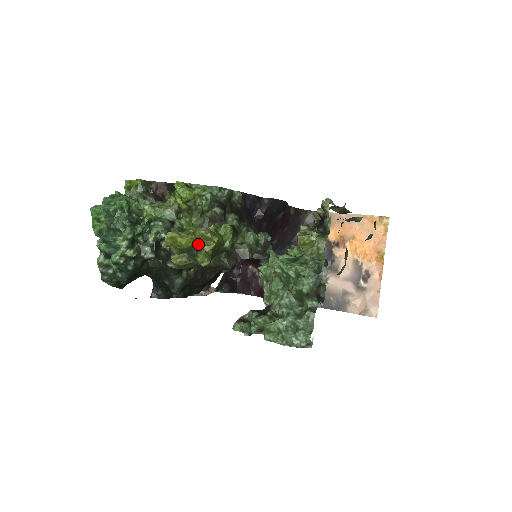
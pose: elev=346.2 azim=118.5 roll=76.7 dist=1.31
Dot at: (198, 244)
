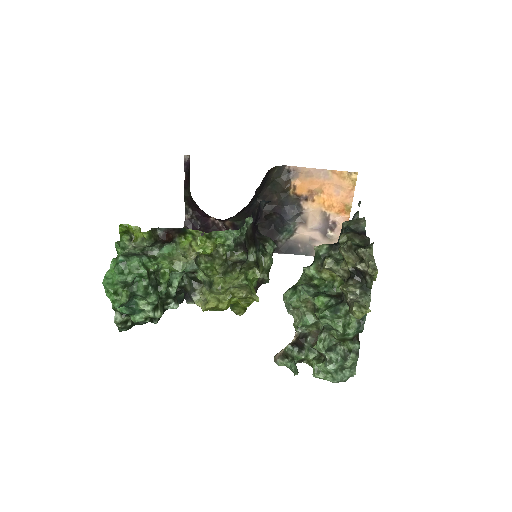
Dot at: (235, 301)
